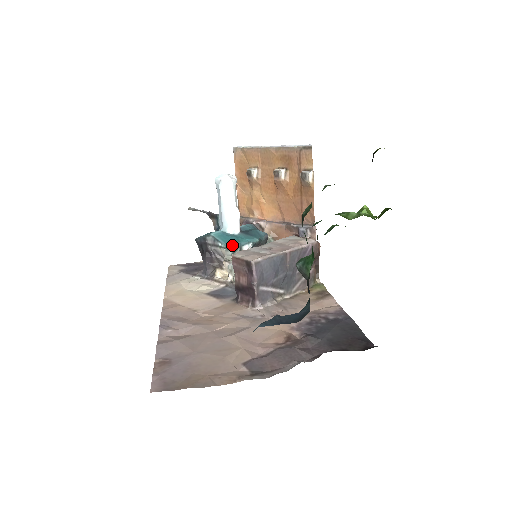
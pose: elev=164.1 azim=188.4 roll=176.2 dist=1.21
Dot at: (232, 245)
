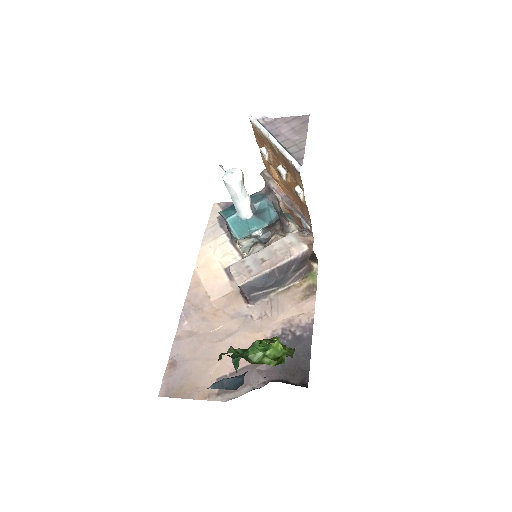
Dot at: (242, 235)
